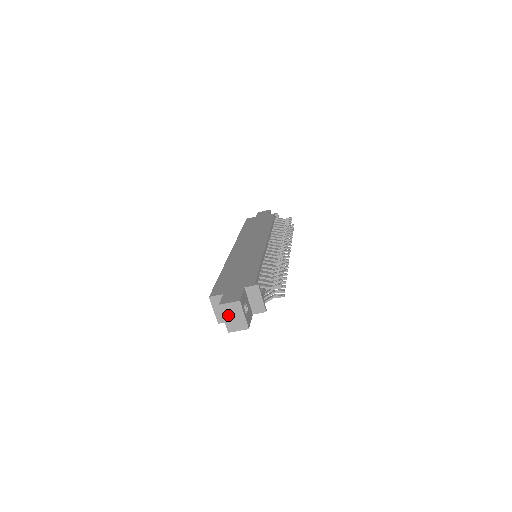
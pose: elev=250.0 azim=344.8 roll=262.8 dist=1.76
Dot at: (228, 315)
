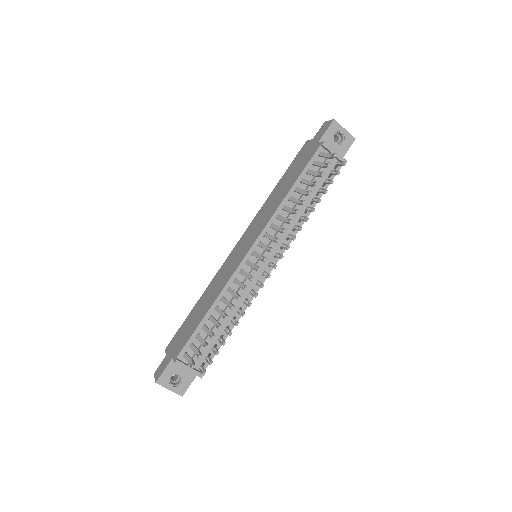
Dot at: occluded
